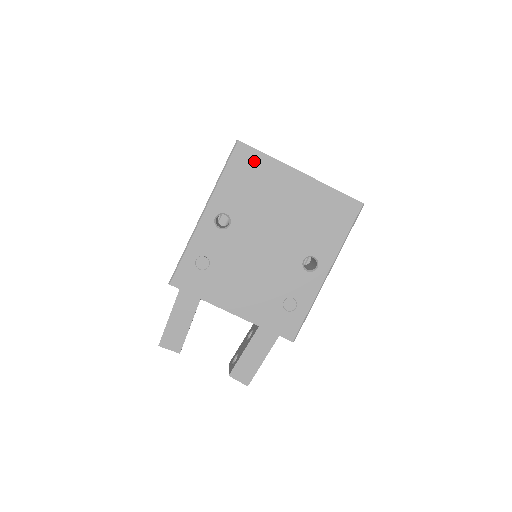
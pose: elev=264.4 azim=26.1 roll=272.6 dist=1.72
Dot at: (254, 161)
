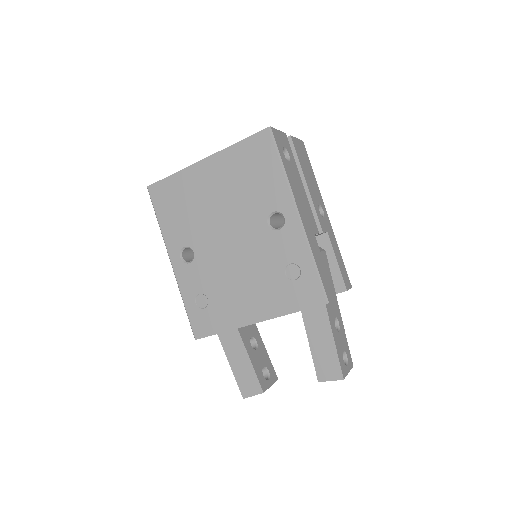
Dot at: (168, 189)
